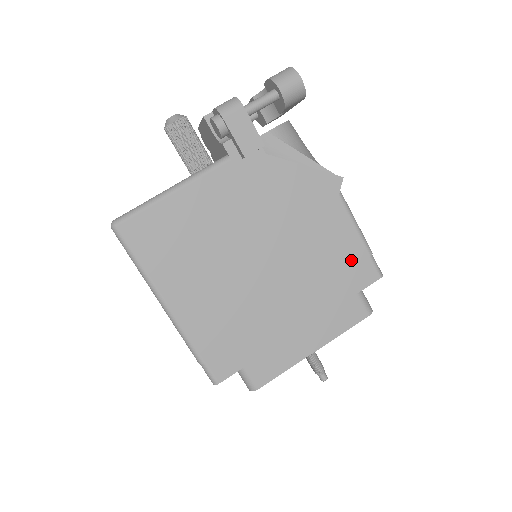
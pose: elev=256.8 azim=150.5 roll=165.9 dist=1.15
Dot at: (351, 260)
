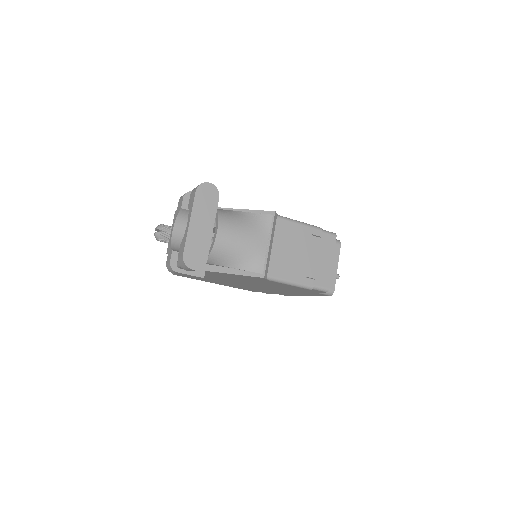
Dot at: (300, 289)
